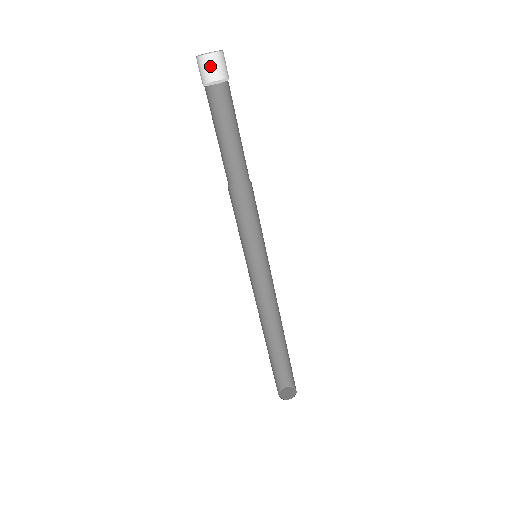
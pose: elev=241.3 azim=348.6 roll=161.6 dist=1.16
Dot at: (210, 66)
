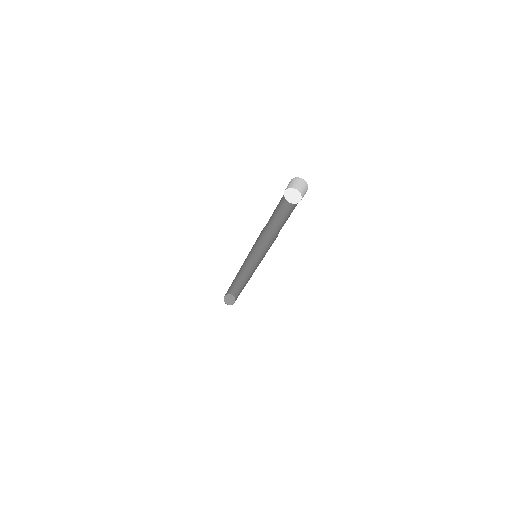
Dot at: (289, 183)
